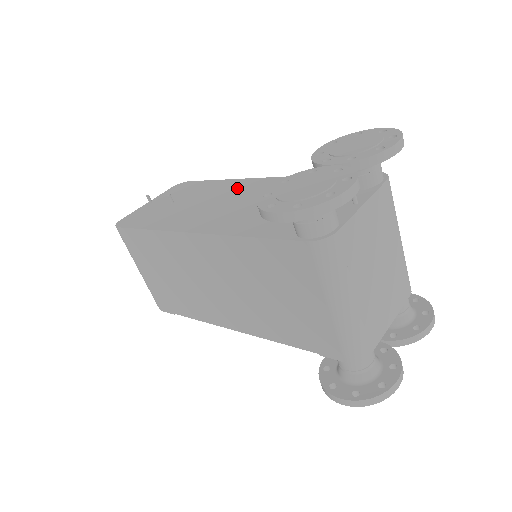
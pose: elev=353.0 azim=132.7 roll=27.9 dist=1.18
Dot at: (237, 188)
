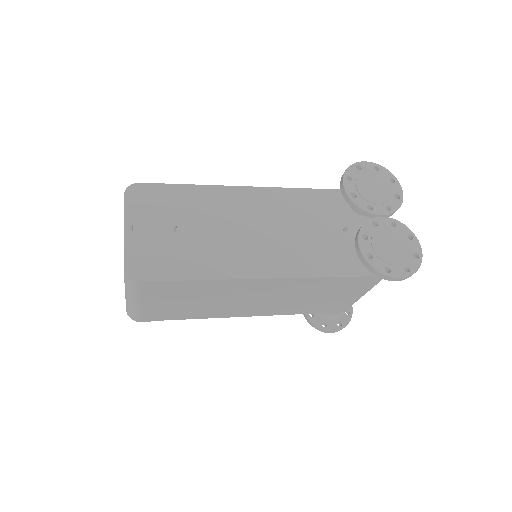
Dot at: (242, 204)
